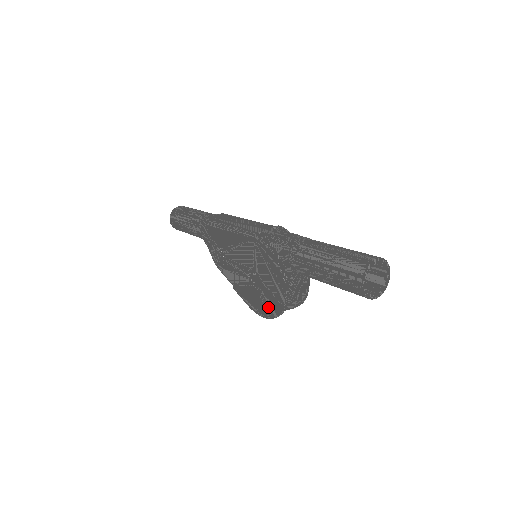
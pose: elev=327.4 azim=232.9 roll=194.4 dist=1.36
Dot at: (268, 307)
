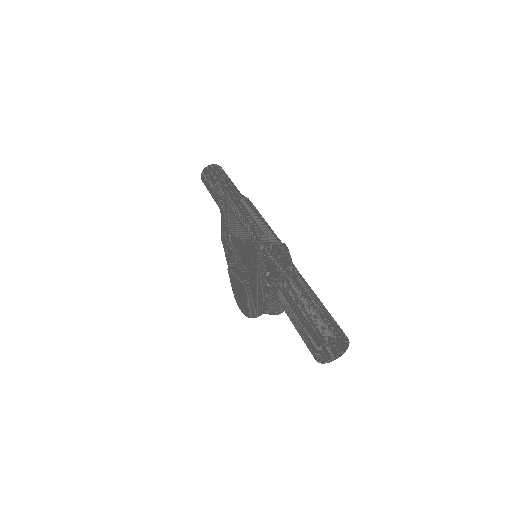
Dot at: (246, 305)
